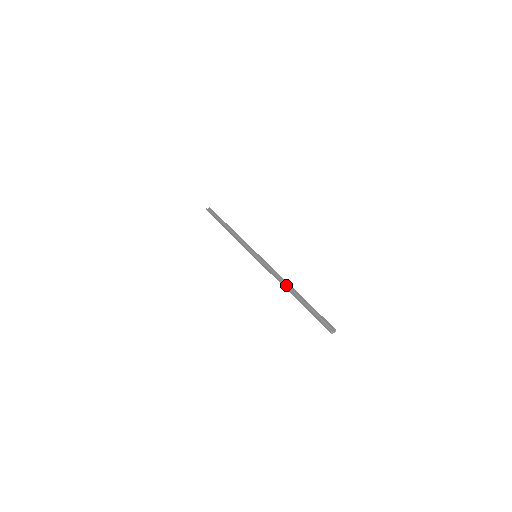
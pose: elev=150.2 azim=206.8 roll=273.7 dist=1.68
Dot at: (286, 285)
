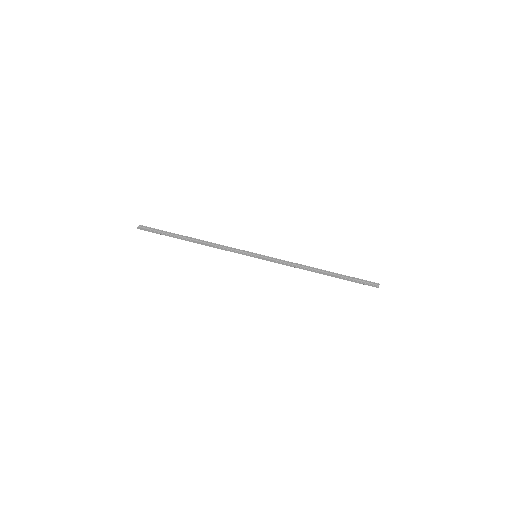
Dot at: (311, 269)
